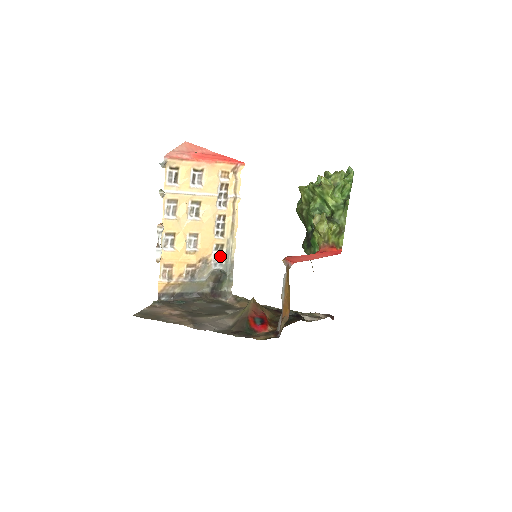
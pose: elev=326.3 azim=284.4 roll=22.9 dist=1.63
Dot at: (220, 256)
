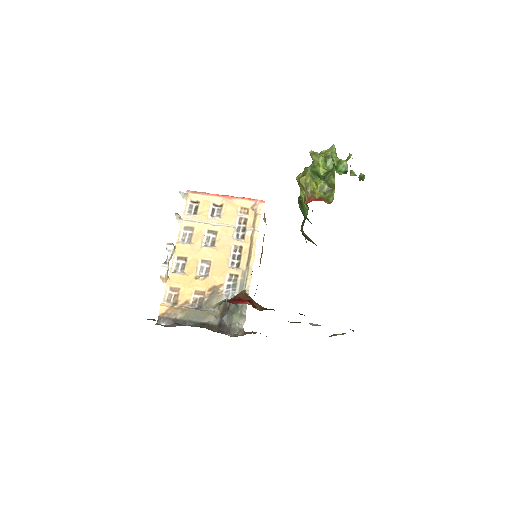
Dot at: (233, 287)
